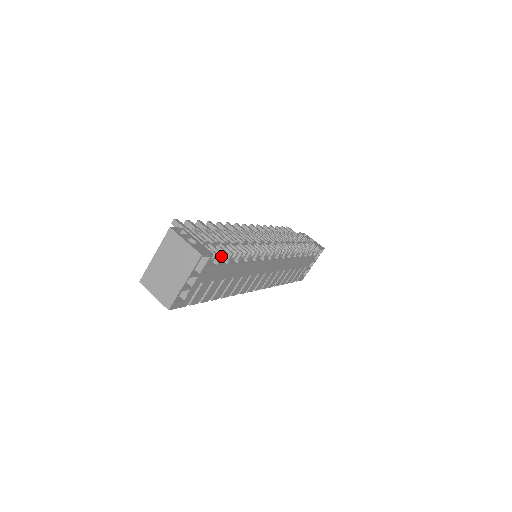
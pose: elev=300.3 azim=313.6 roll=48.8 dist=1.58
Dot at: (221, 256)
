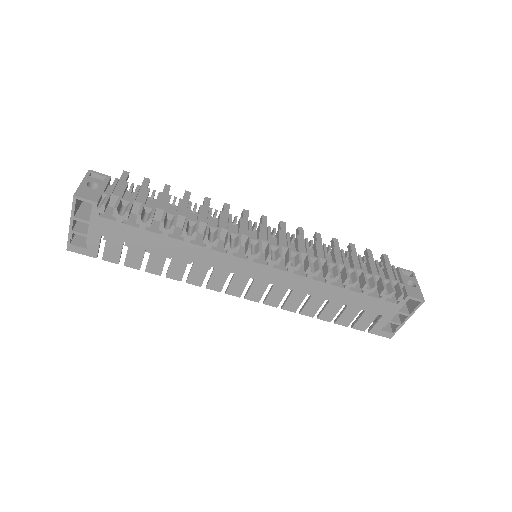
Dot at: (116, 211)
